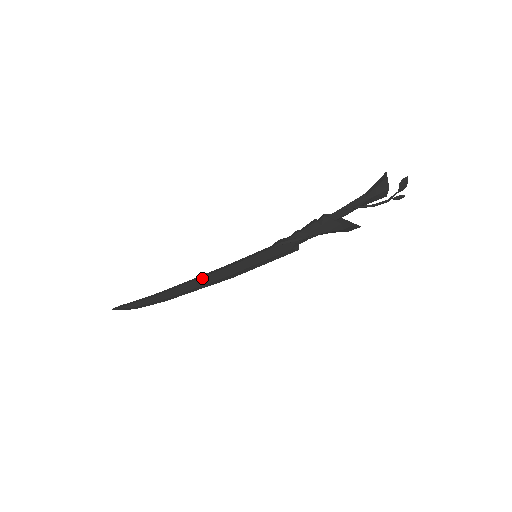
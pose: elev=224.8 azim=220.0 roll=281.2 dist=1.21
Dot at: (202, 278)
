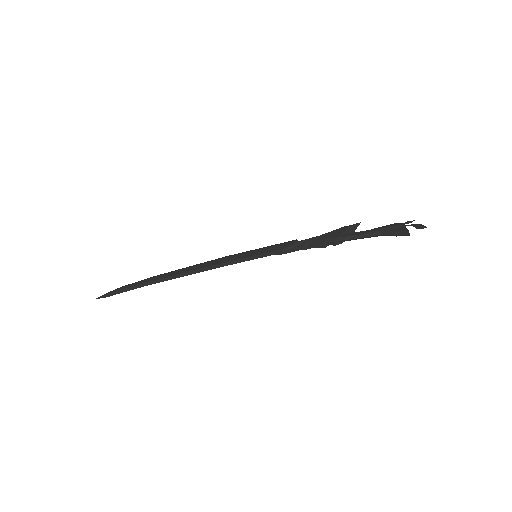
Dot at: (198, 272)
